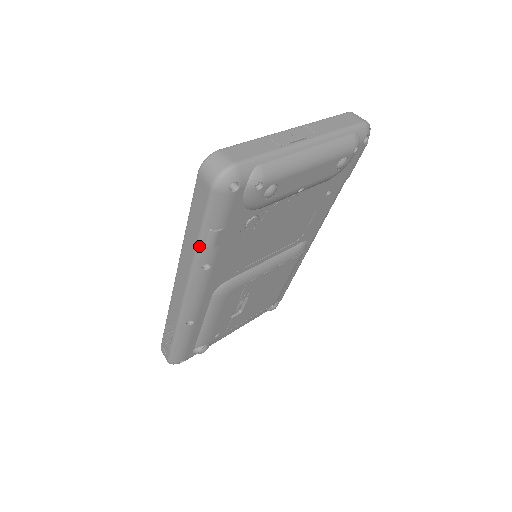
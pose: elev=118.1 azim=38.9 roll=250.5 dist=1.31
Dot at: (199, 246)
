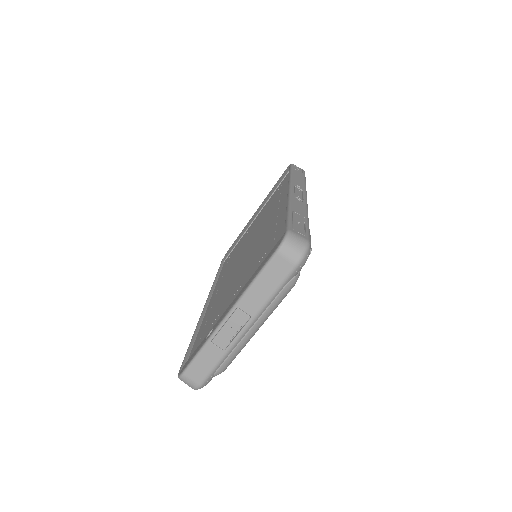
Dot at: occluded
